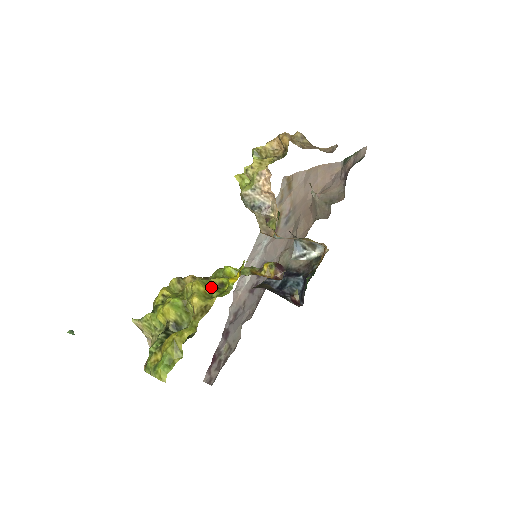
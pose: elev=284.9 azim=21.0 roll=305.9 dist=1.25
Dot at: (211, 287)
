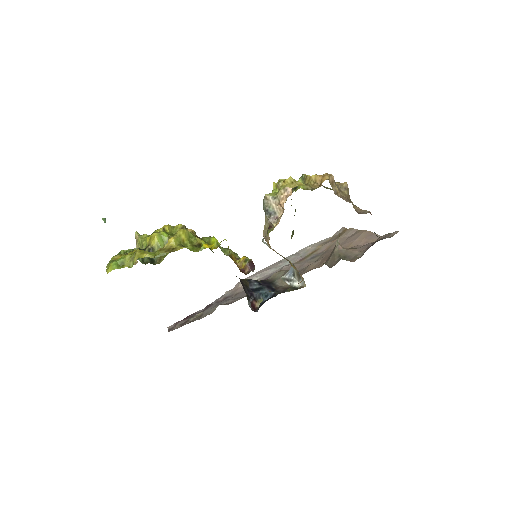
Dot at: (191, 241)
